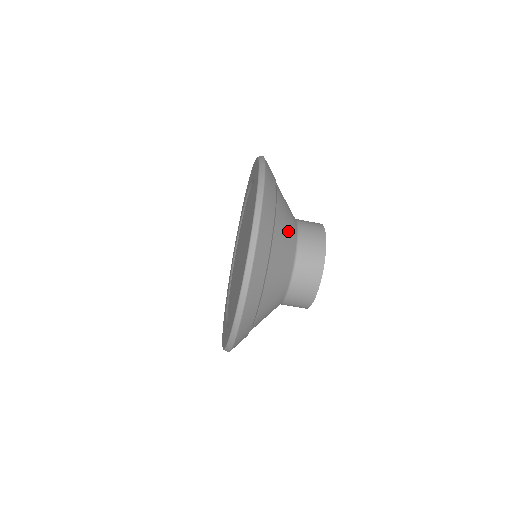
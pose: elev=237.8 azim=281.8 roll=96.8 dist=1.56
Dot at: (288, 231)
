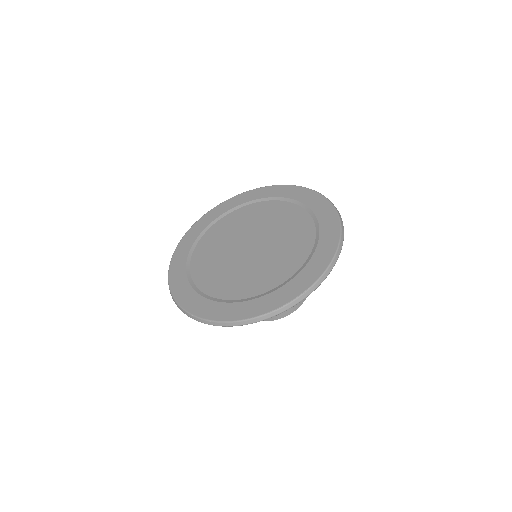
Dot at: occluded
